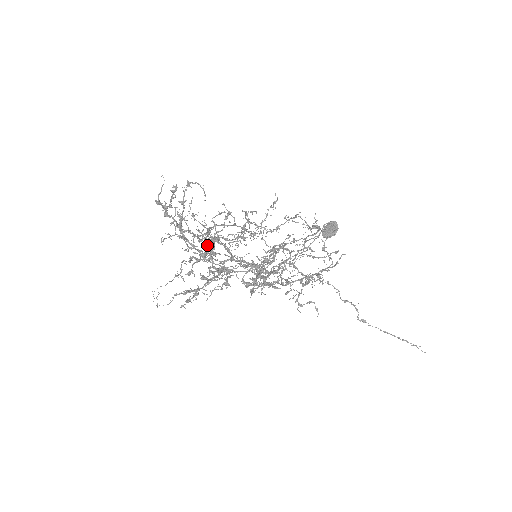
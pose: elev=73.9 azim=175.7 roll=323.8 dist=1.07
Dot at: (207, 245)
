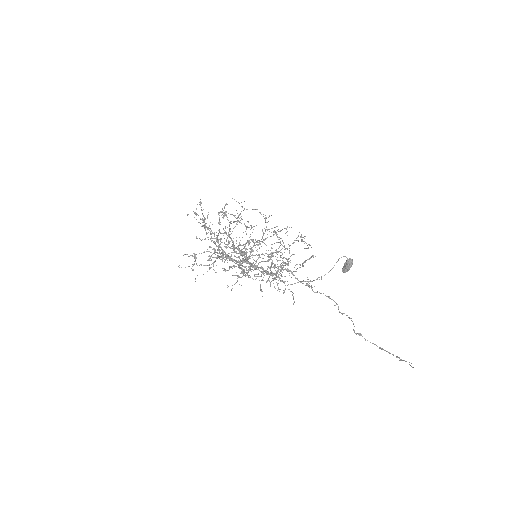
Dot at: (205, 228)
